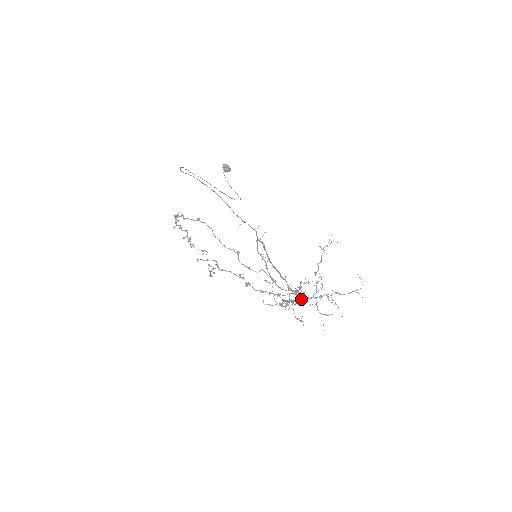
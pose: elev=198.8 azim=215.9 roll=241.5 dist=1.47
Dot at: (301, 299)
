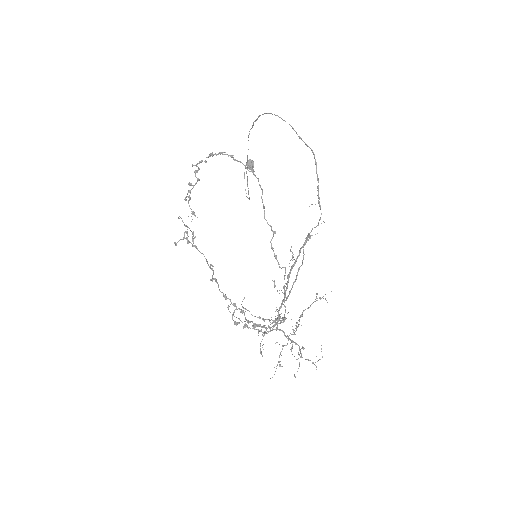
Dot at: (279, 329)
